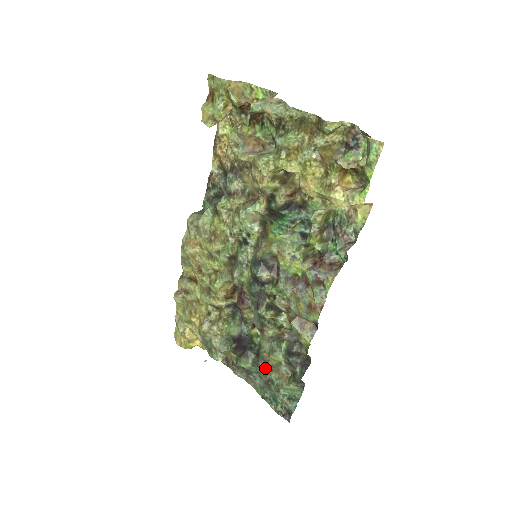
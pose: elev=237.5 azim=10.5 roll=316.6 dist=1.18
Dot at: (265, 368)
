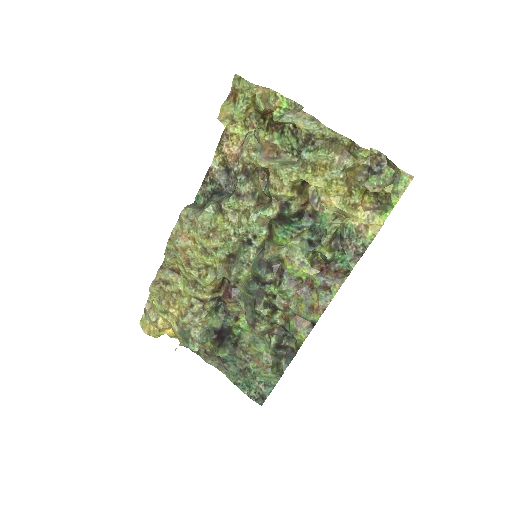
Dot at: (243, 357)
